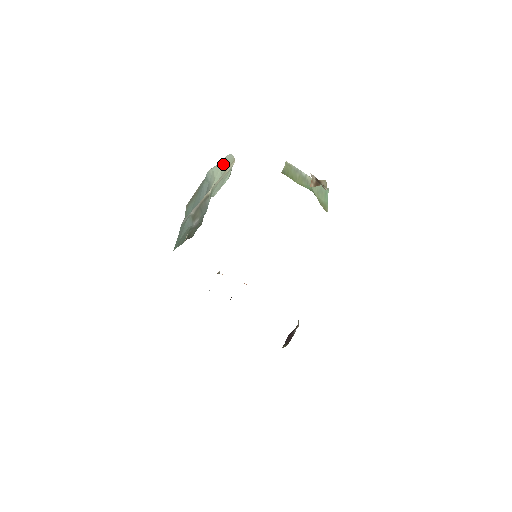
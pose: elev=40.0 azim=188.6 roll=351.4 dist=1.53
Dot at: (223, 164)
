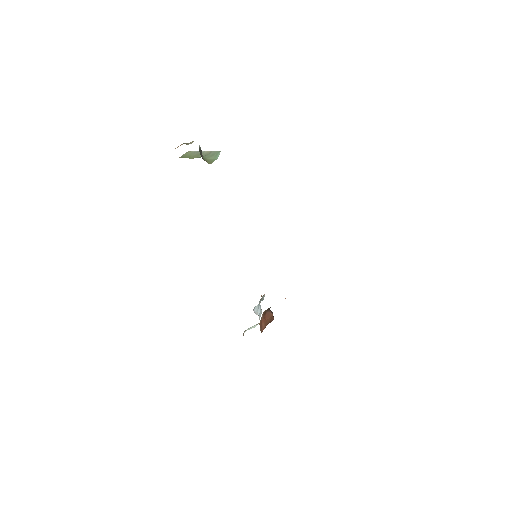
Dot at: occluded
